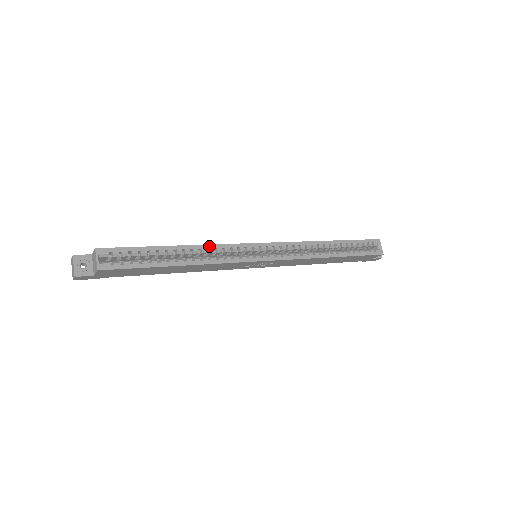
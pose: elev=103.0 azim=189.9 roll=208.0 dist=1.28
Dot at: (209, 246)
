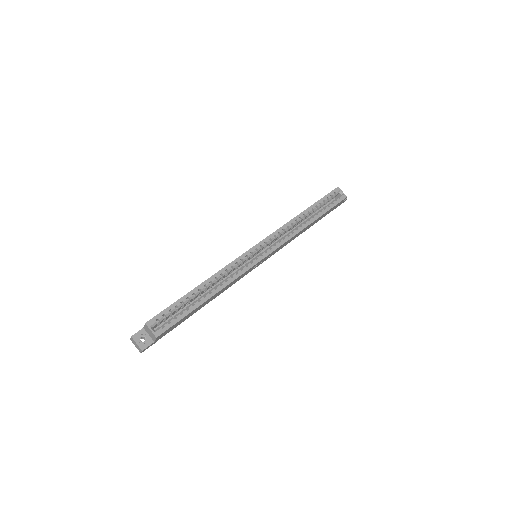
Dot at: (220, 271)
